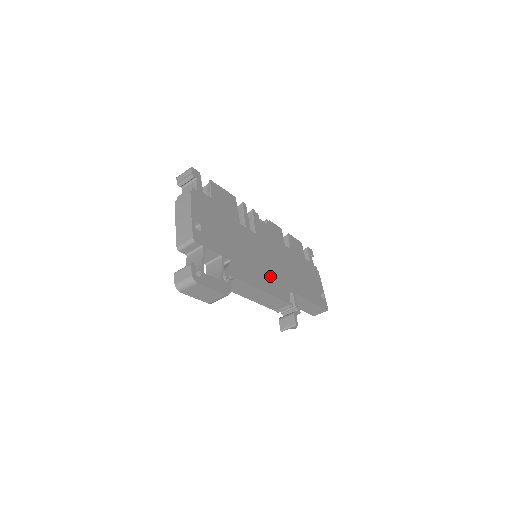
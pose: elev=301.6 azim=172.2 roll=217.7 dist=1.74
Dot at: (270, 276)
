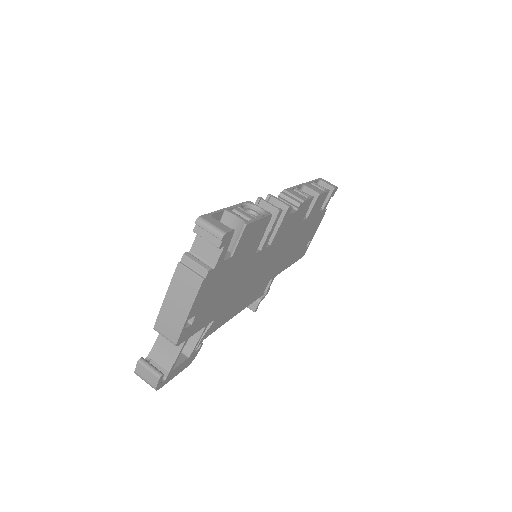
Dot at: (256, 286)
